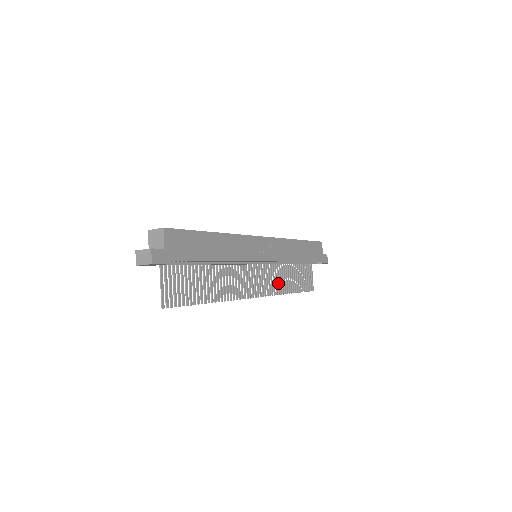
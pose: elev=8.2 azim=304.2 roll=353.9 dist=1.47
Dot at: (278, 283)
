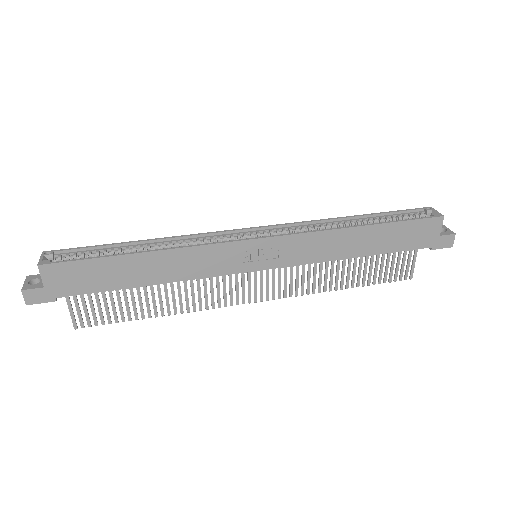
Dot at: (313, 280)
